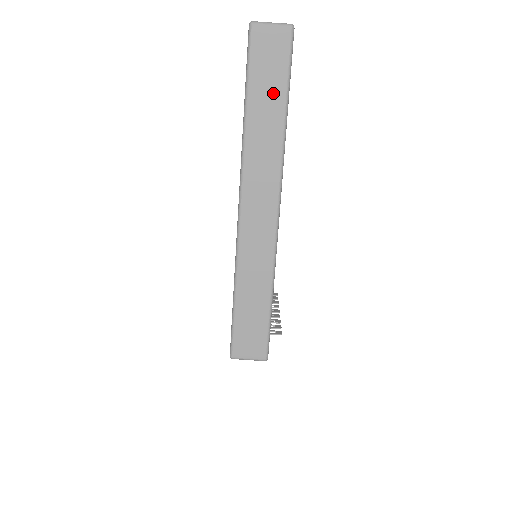
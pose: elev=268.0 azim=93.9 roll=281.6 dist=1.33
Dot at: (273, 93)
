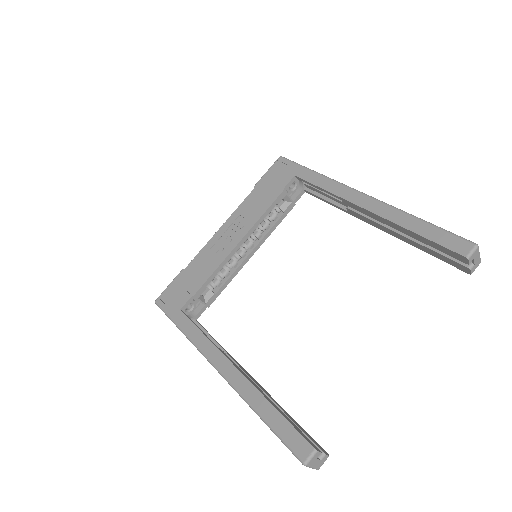
Dot at: occluded
